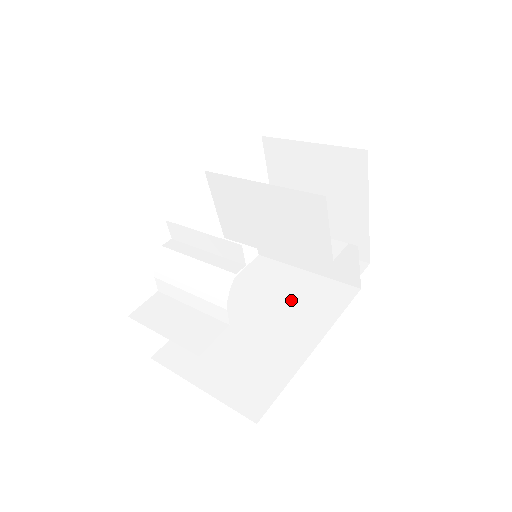
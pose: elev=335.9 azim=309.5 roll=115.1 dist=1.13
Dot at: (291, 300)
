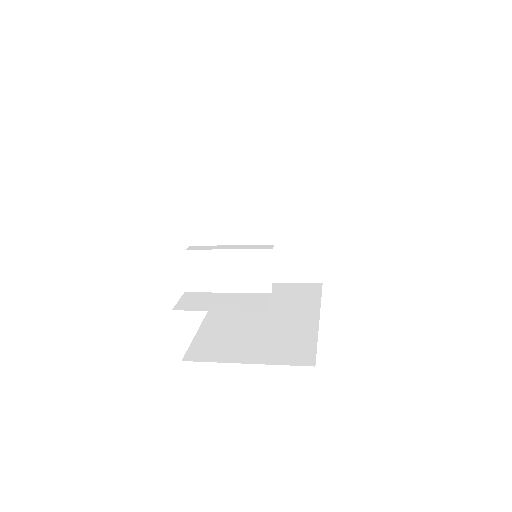
Dot at: (276, 299)
